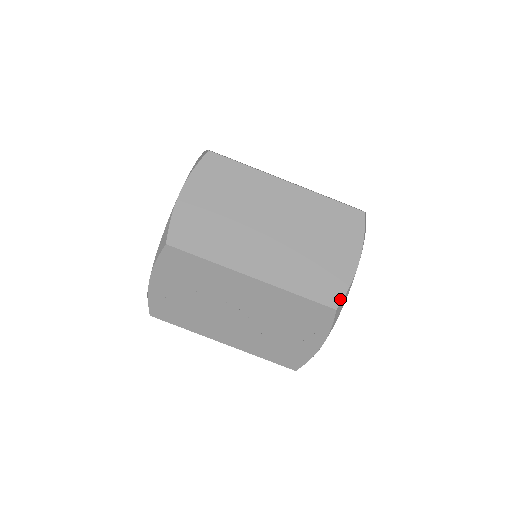
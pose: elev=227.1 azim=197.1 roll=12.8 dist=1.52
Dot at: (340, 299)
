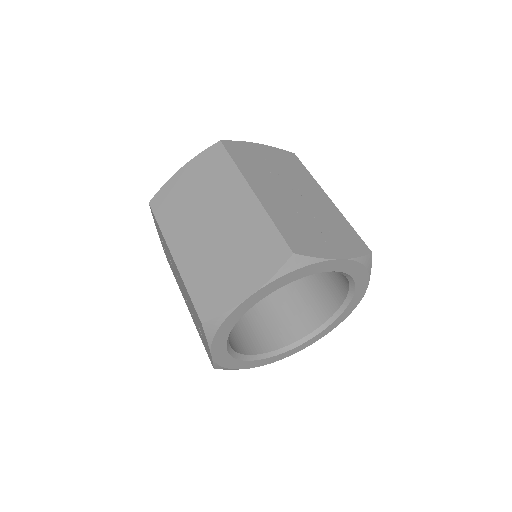
Dot at: (211, 317)
